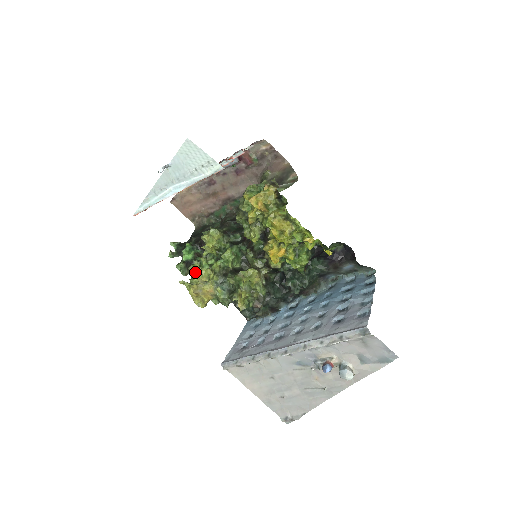
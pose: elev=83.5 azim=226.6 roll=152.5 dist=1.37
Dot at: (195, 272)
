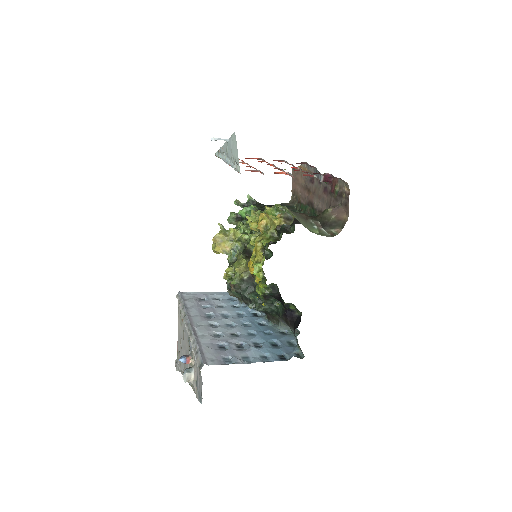
Dot at: occluded
